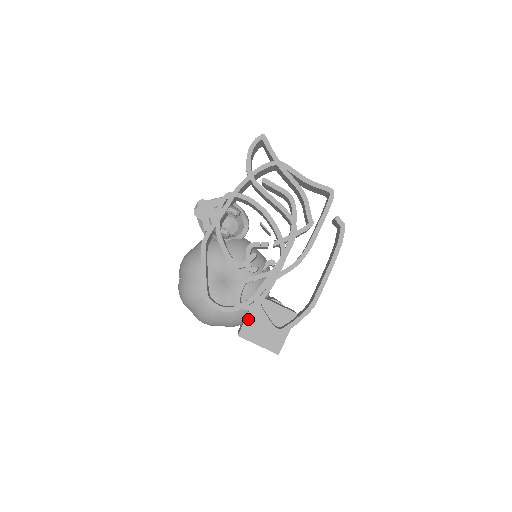
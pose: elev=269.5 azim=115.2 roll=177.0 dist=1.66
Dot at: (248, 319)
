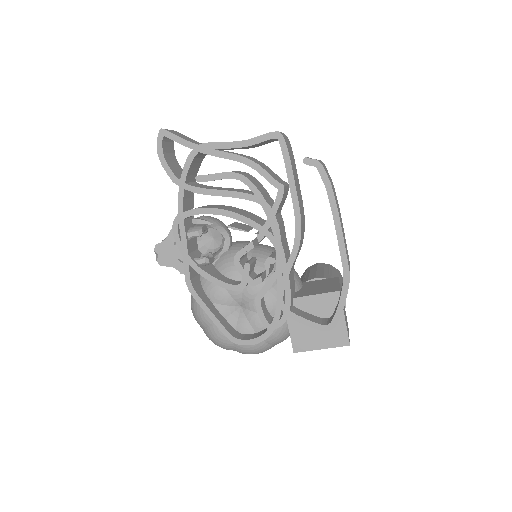
Dot at: (292, 330)
